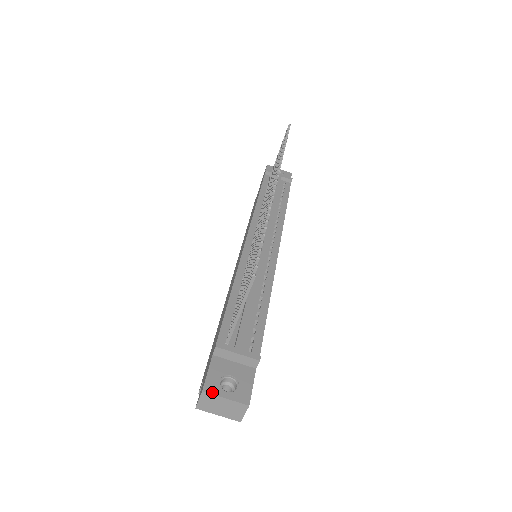
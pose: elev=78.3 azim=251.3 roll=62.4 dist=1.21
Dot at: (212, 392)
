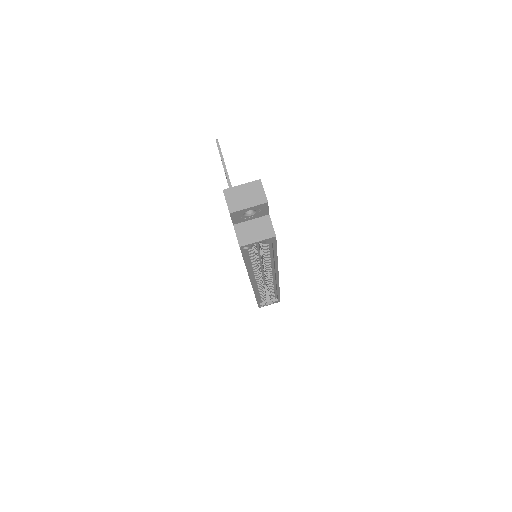
Dot at: (230, 188)
